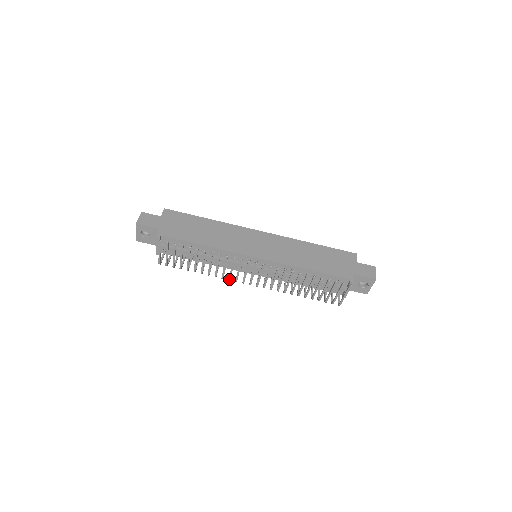
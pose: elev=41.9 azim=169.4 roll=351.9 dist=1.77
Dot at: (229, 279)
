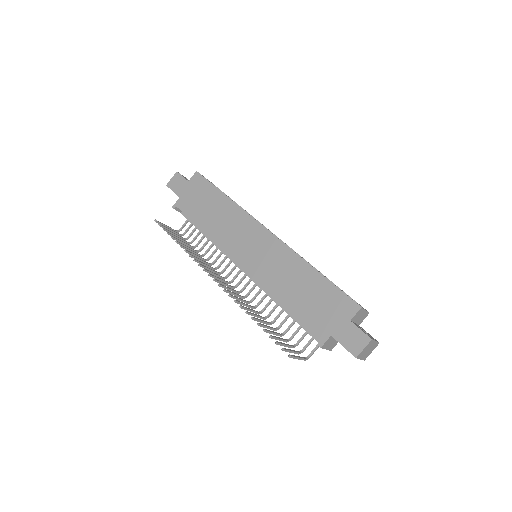
Dot at: (218, 274)
